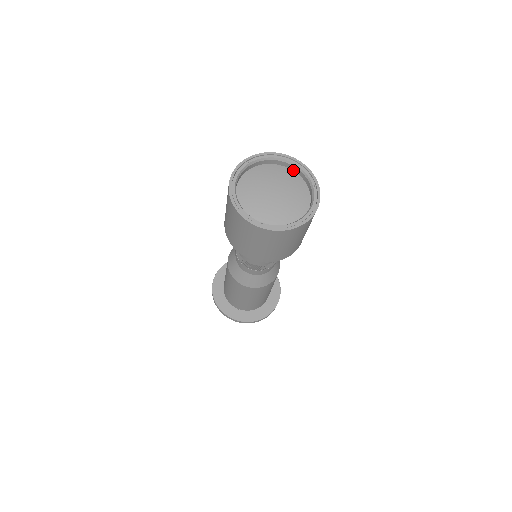
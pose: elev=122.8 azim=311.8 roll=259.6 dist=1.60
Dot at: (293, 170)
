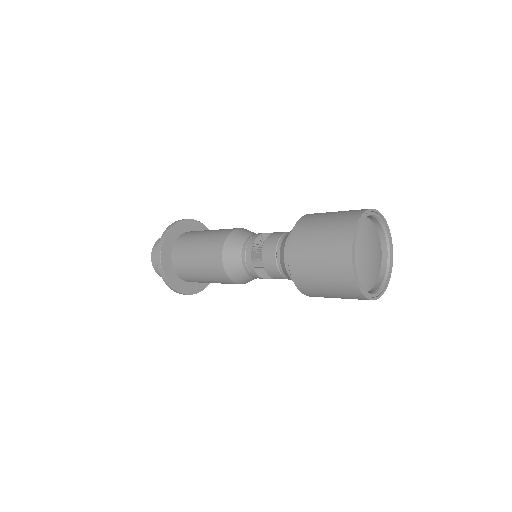
Dot at: occluded
